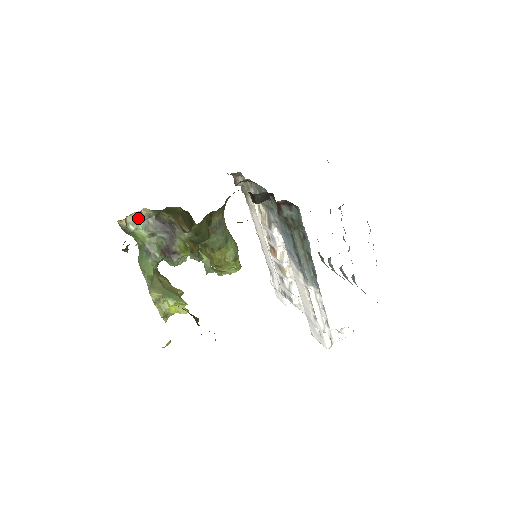
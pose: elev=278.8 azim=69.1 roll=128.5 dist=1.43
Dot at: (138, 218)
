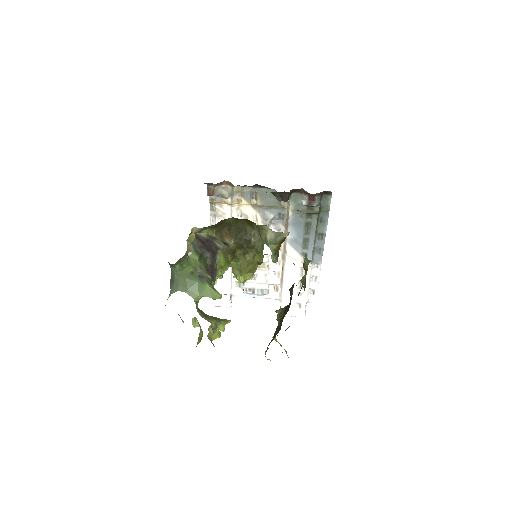
Dot at: (193, 240)
